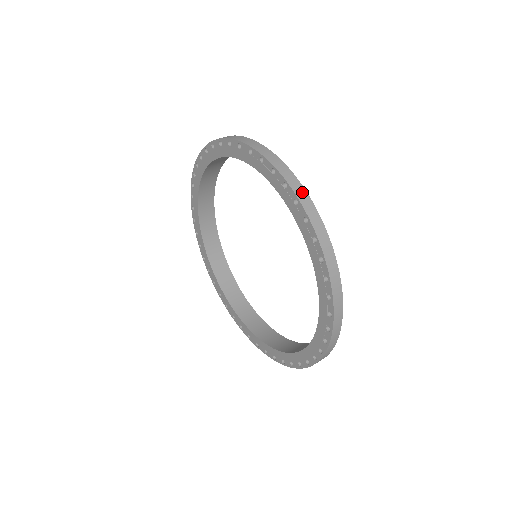
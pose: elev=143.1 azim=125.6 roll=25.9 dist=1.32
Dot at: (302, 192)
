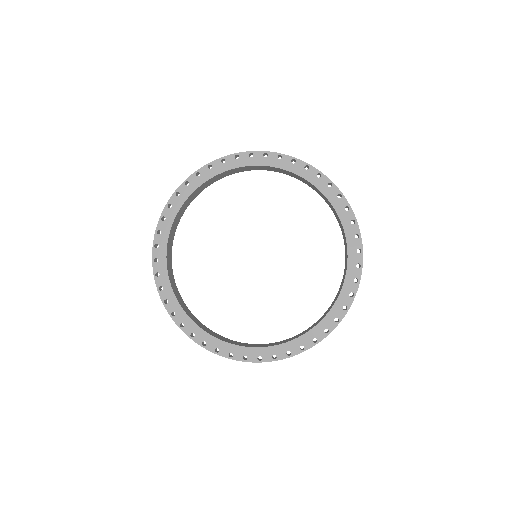
Dot at: (359, 232)
